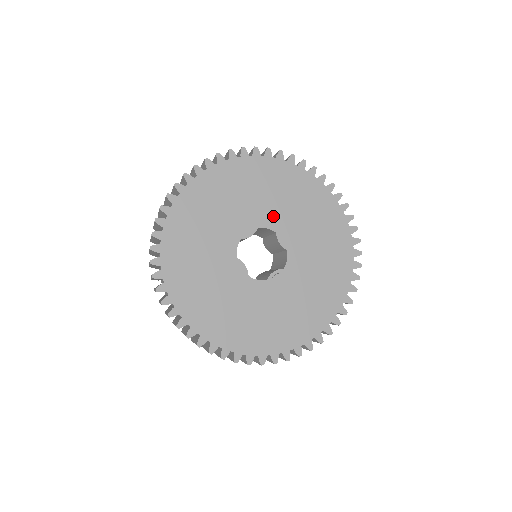
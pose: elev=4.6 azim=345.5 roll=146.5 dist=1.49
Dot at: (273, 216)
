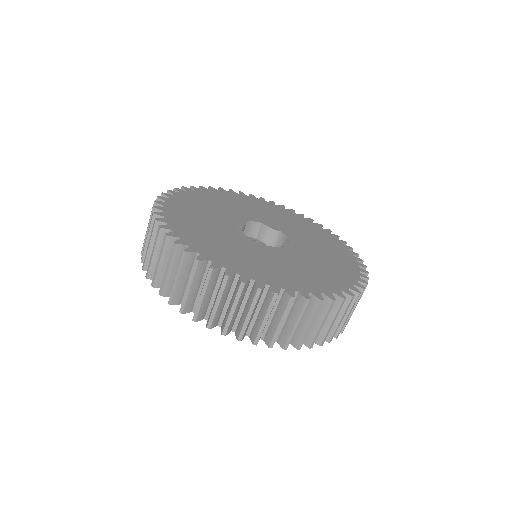
Dot at: (299, 239)
